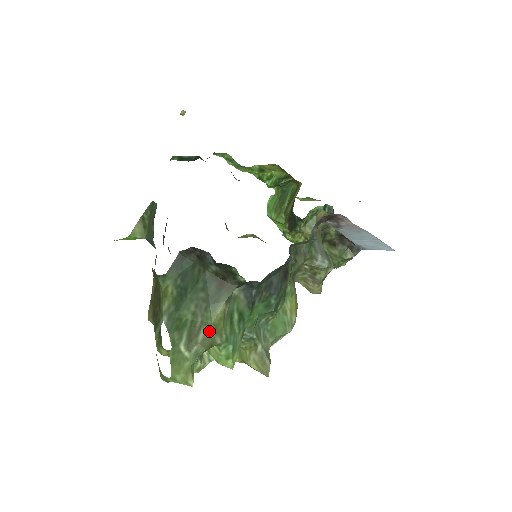
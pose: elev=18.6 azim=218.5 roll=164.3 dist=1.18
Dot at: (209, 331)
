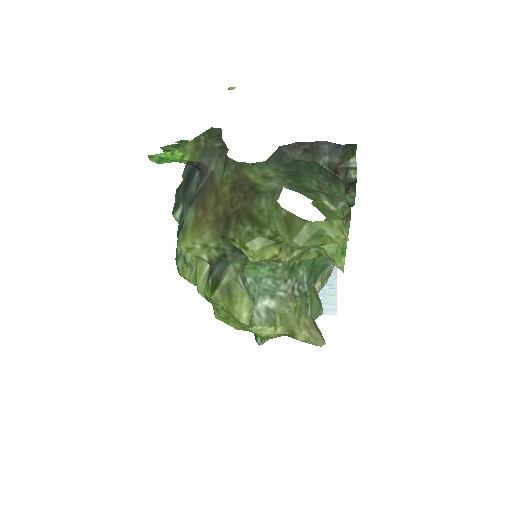
Dot at: occluded
